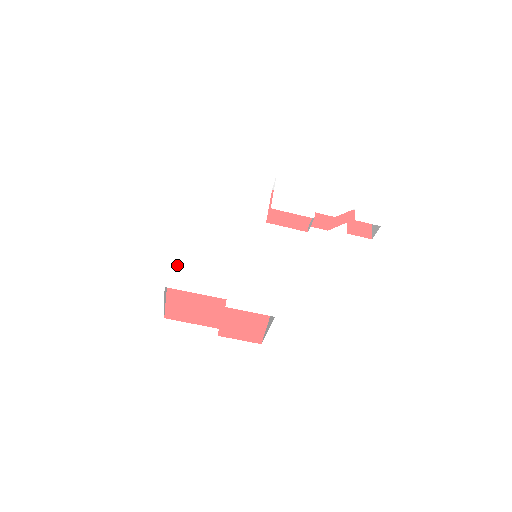
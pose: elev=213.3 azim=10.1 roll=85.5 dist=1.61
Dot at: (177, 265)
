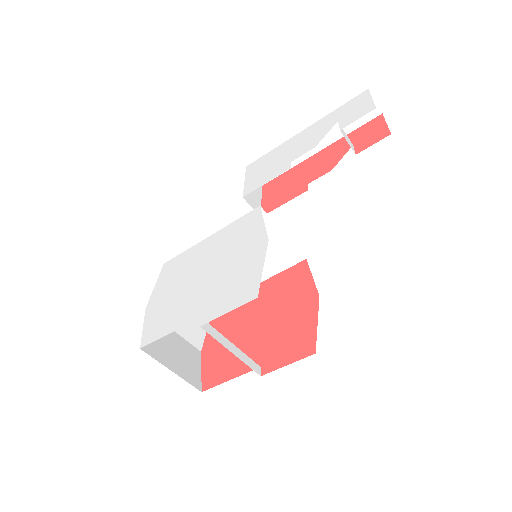
Dot at: (152, 319)
